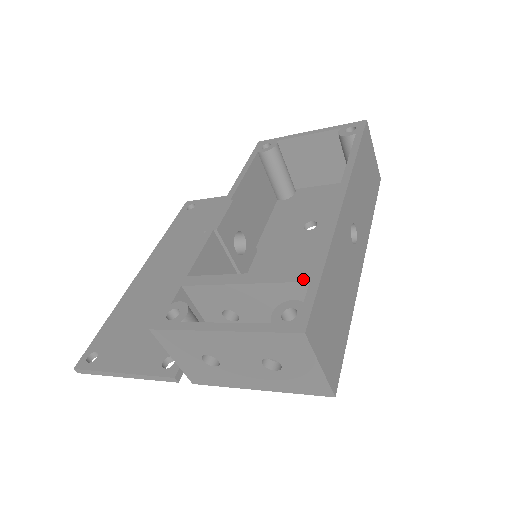
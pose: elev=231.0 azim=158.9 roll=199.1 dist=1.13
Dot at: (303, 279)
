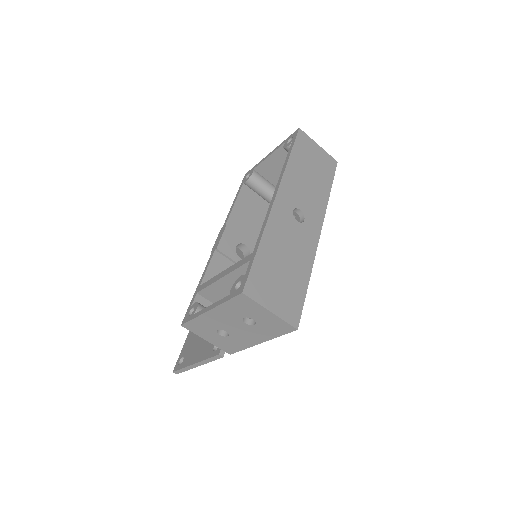
Dot at: (247, 260)
